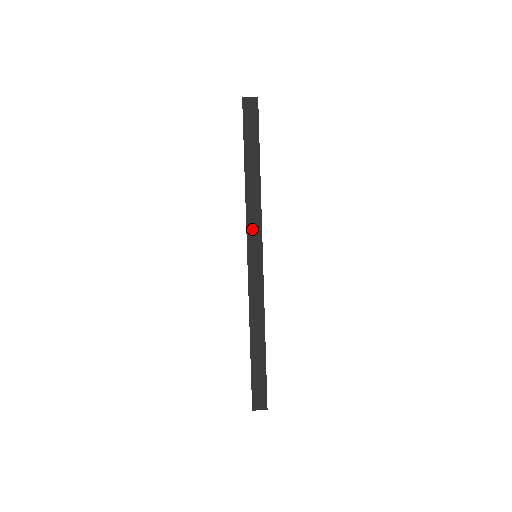
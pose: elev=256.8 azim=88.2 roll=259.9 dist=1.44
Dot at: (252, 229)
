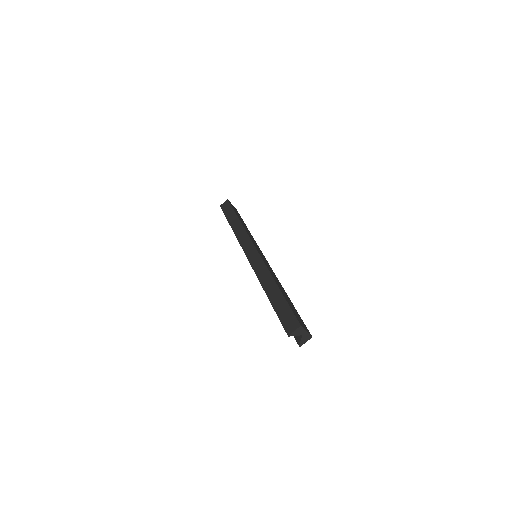
Dot at: (244, 242)
